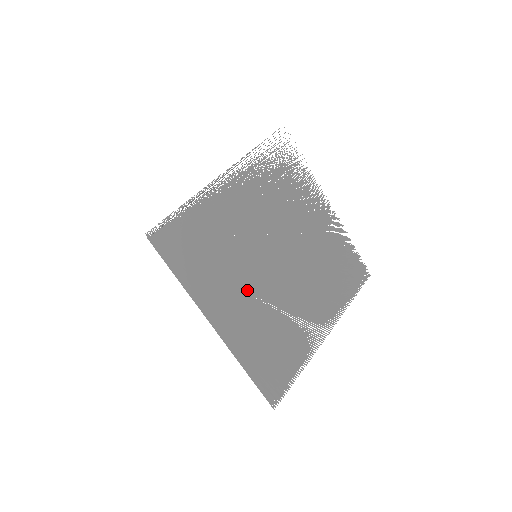
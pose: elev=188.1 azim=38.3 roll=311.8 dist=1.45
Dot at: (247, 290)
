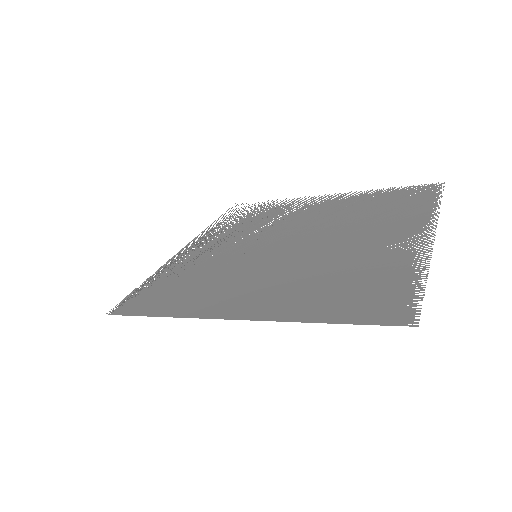
Dot at: (261, 275)
